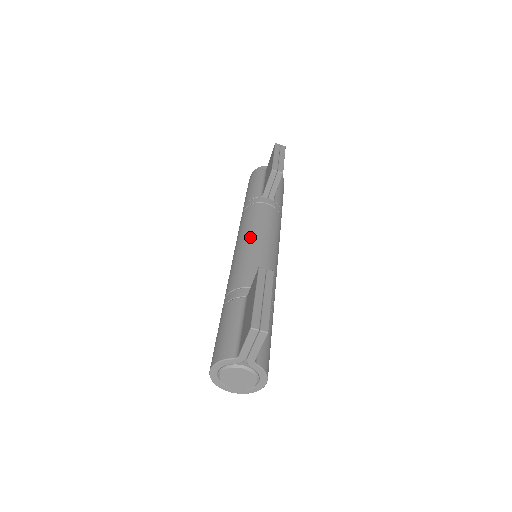
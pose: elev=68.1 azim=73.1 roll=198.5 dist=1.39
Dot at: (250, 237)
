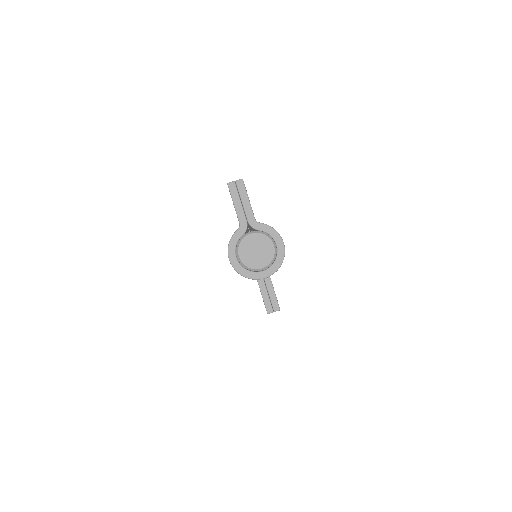
Dot at: occluded
